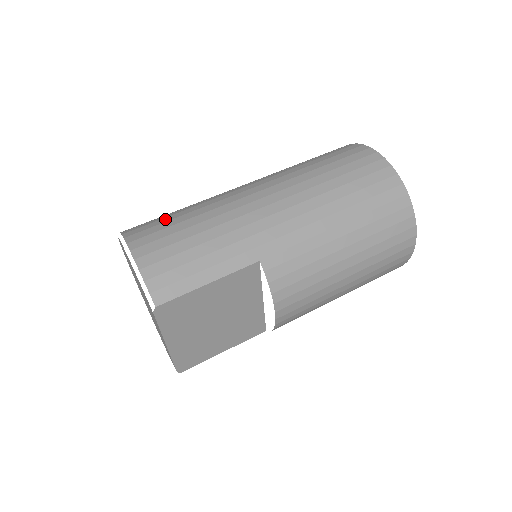
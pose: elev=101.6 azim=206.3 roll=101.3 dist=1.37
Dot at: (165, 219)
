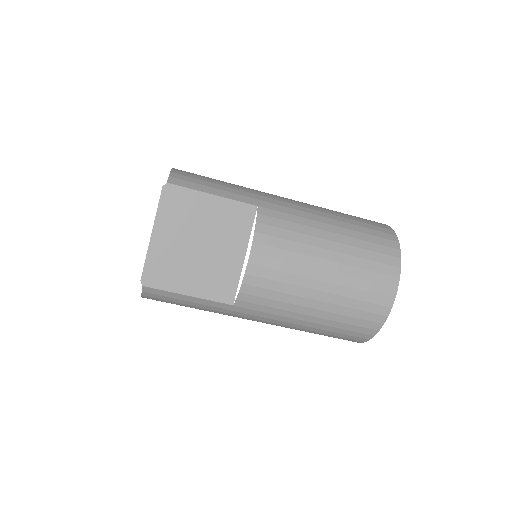
Dot at: occluded
